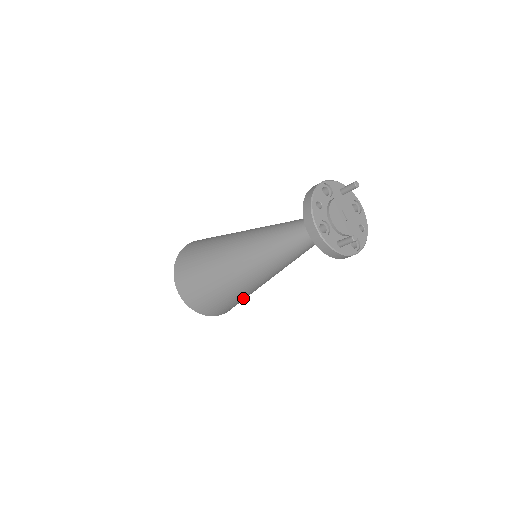
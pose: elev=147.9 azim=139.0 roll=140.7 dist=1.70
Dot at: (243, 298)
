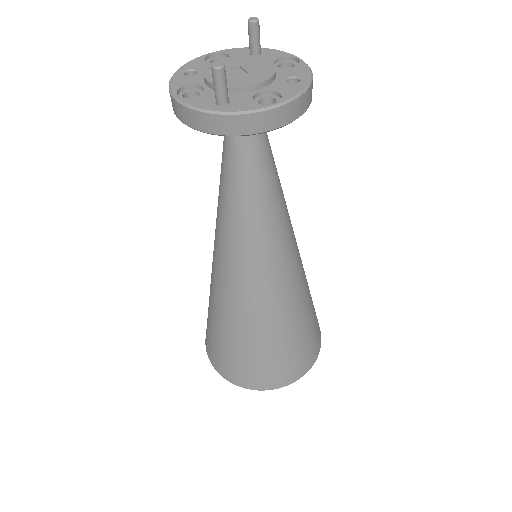
Dot at: (276, 339)
